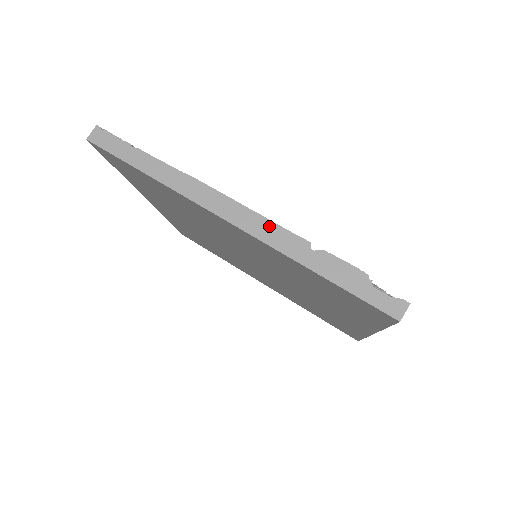
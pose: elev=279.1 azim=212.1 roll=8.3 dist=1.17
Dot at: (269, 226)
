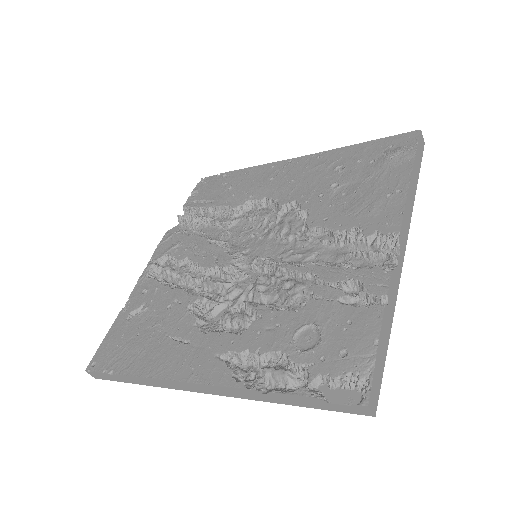
Dot at: (224, 390)
